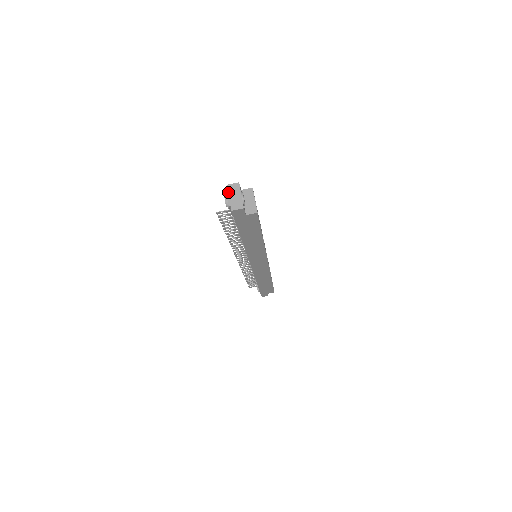
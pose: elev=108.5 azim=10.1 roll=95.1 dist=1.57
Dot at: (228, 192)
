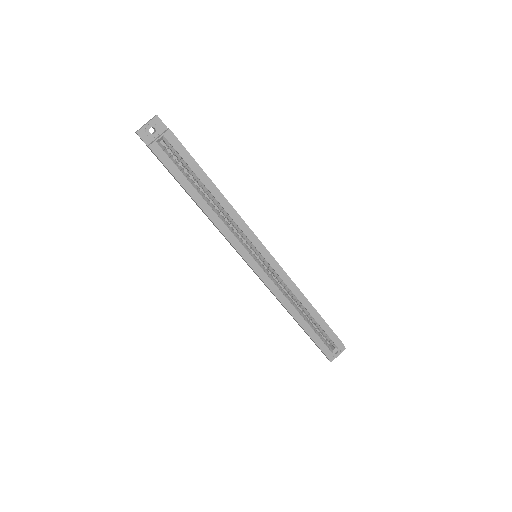
Dot at: occluded
